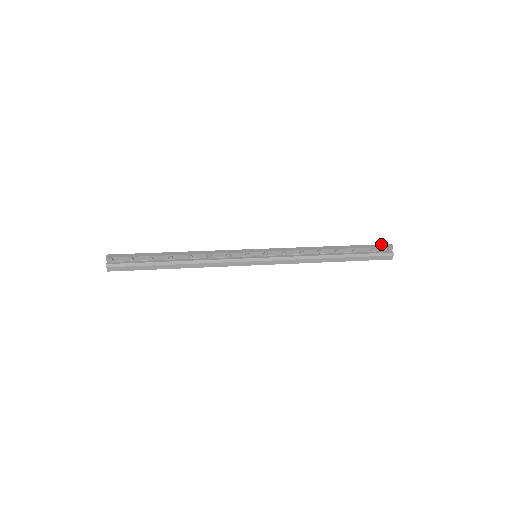
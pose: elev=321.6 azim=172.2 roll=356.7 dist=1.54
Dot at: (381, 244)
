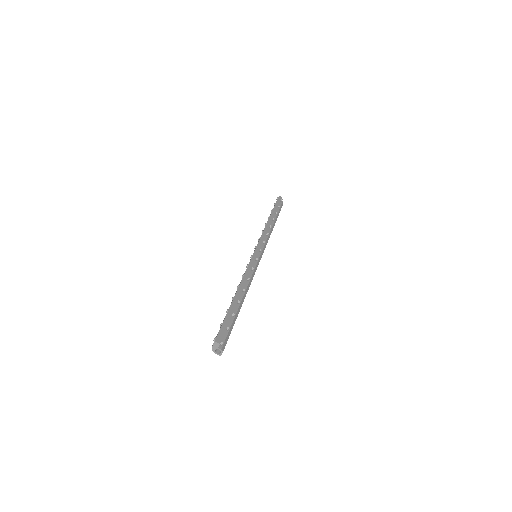
Dot at: (277, 199)
